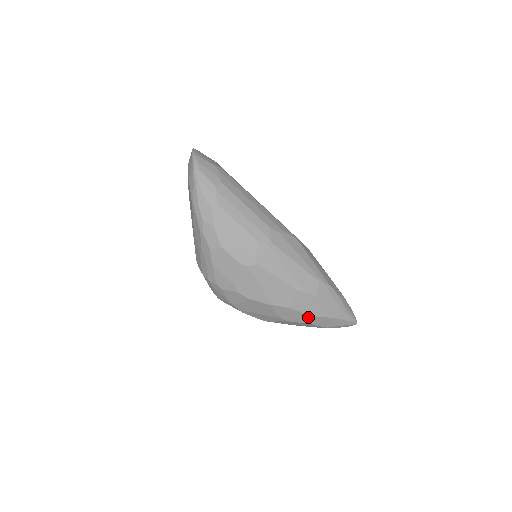
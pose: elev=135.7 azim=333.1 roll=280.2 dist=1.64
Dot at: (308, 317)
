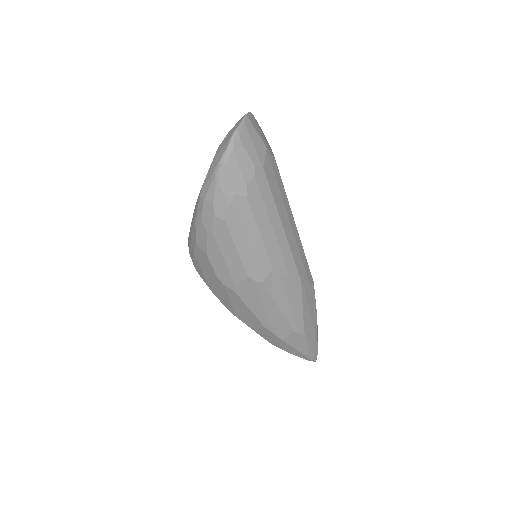
Dot at: occluded
